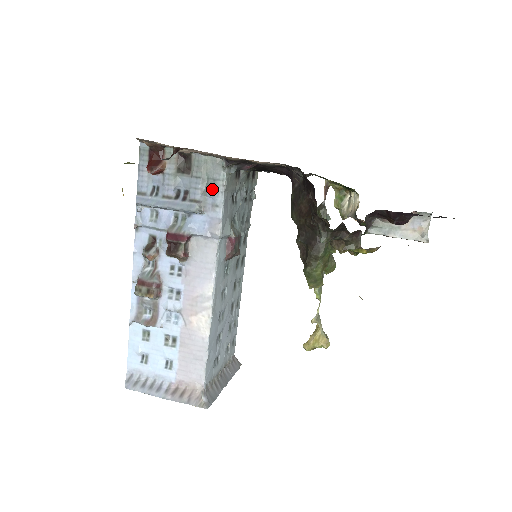
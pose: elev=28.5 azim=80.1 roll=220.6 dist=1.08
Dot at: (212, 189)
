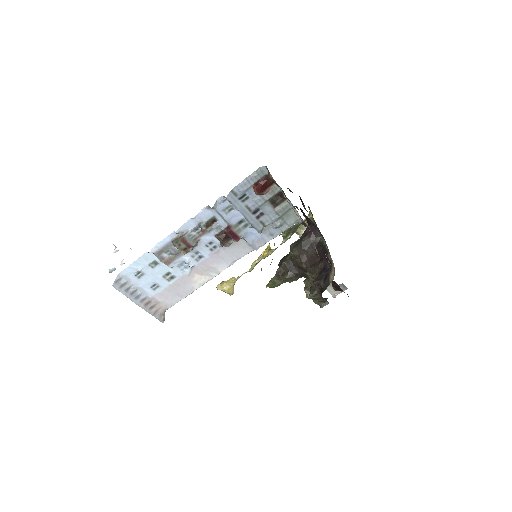
Dot at: (279, 226)
